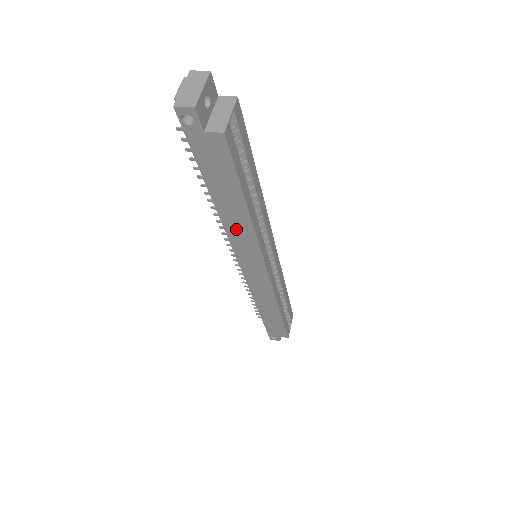
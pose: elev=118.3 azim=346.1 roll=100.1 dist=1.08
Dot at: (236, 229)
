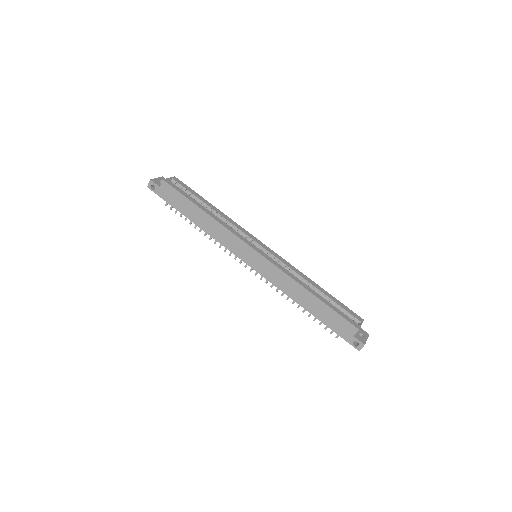
Dot at: (214, 231)
